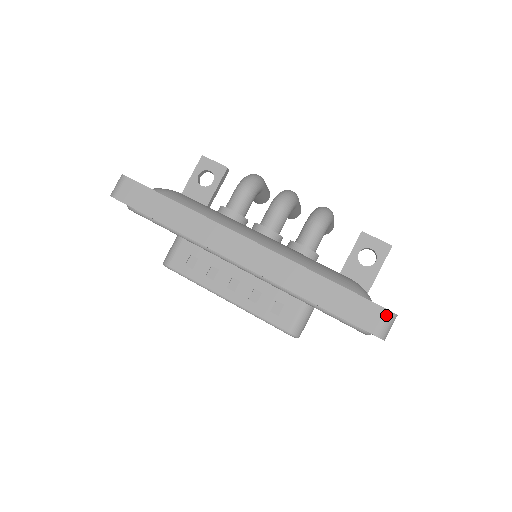
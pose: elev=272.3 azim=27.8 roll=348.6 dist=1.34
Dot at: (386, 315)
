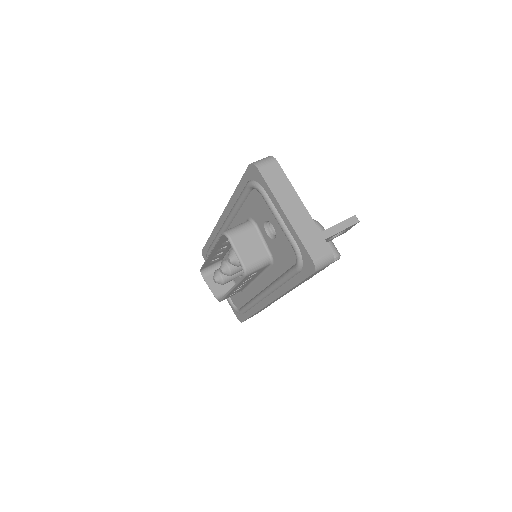
Dot at: (265, 158)
